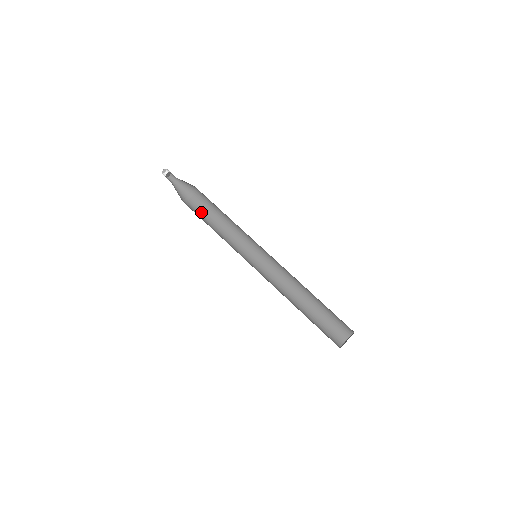
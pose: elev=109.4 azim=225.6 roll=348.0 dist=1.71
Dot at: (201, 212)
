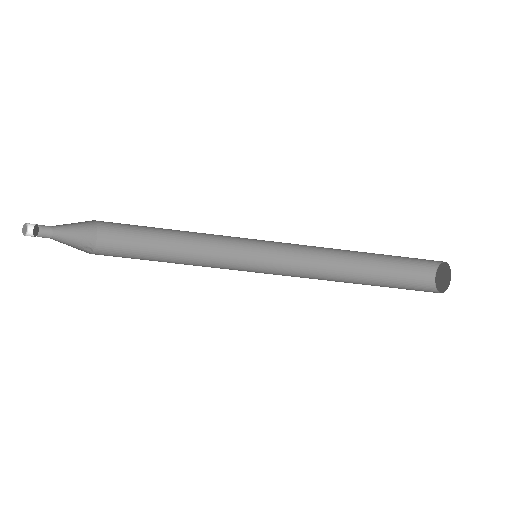
Dot at: (130, 245)
